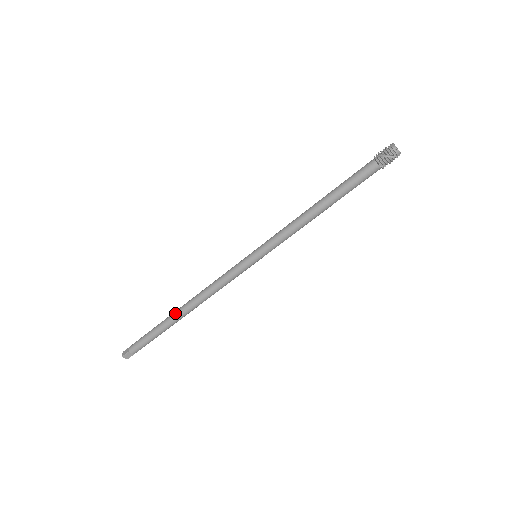
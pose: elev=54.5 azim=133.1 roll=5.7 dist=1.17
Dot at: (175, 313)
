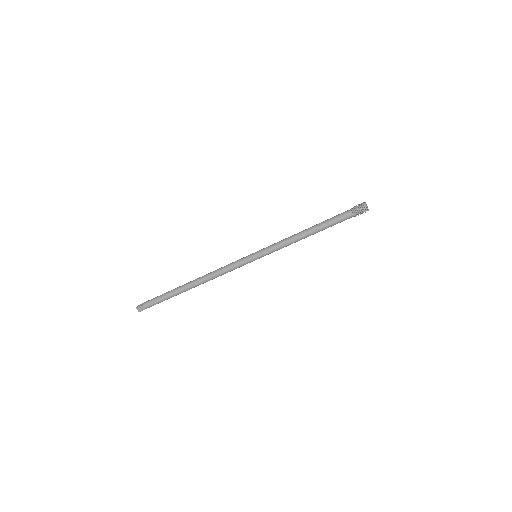
Dot at: (186, 284)
